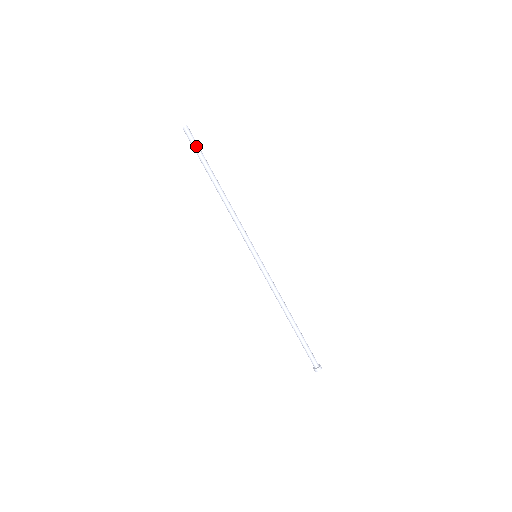
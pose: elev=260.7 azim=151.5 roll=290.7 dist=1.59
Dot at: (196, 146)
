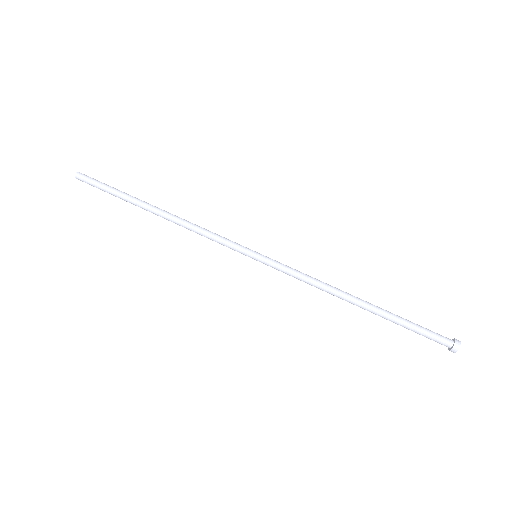
Dot at: (103, 183)
